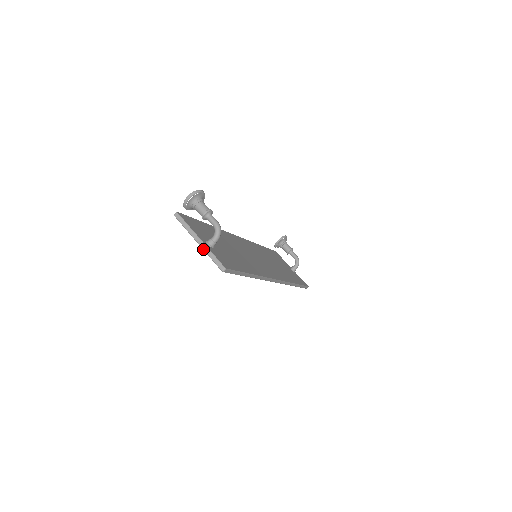
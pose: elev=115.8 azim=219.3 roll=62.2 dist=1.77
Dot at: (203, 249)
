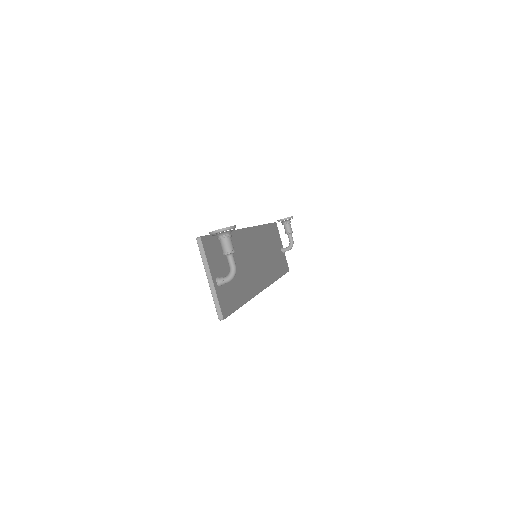
Dot at: (210, 289)
